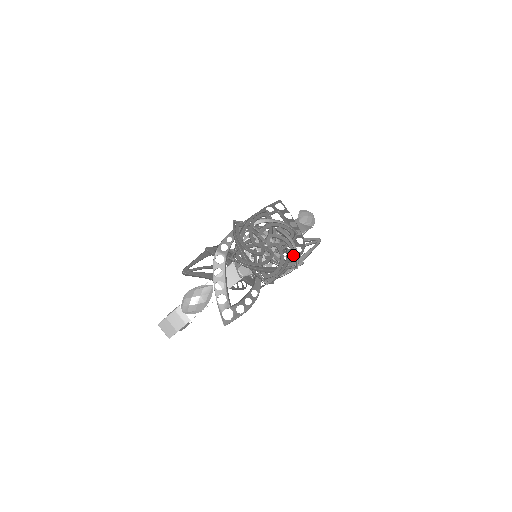
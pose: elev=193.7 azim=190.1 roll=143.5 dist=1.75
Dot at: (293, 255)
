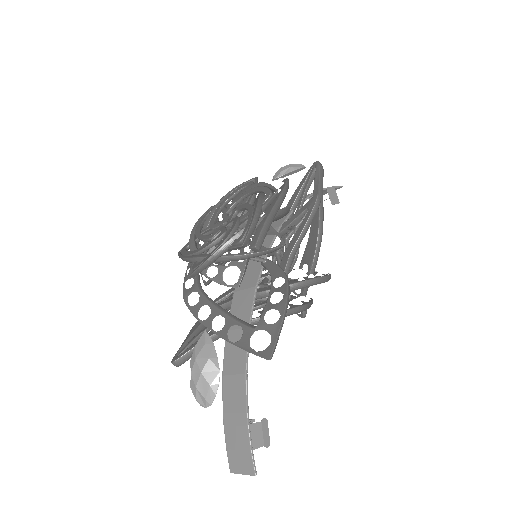
Dot at: (261, 191)
